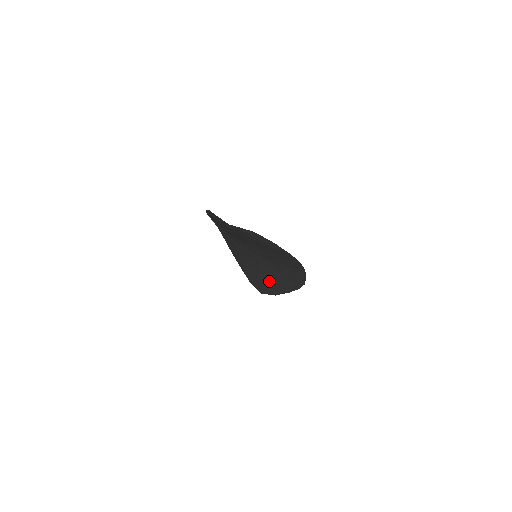
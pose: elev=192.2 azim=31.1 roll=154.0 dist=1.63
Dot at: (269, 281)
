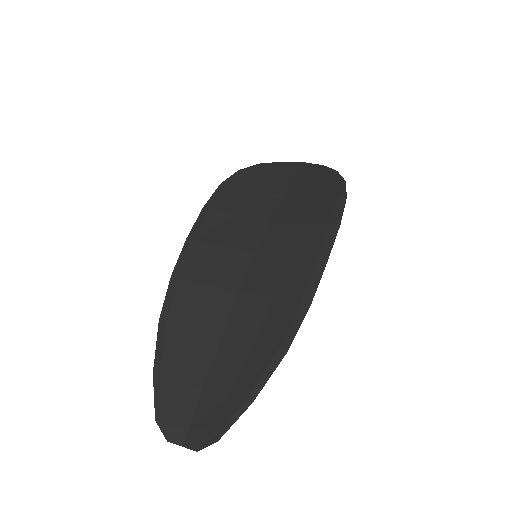
Dot at: (300, 191)
